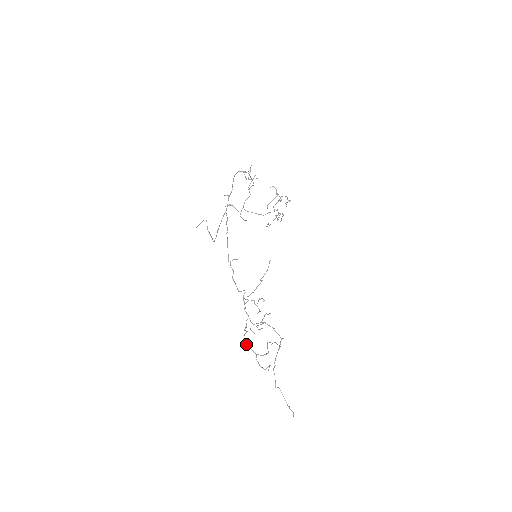
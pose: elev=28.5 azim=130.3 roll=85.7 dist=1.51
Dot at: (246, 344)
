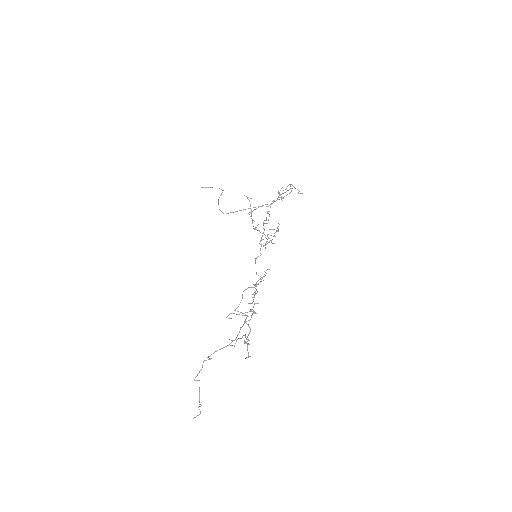
Dot at: occluded
